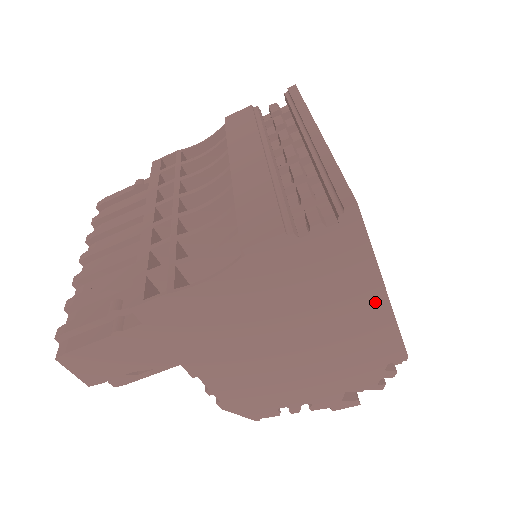
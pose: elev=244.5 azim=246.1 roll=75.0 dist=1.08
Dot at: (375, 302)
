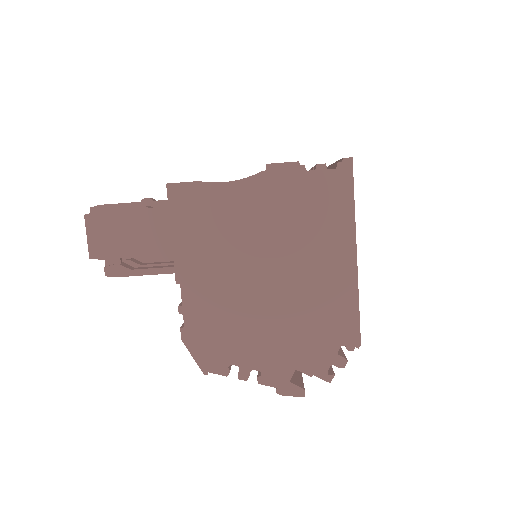
Dot at: (346, 260)
